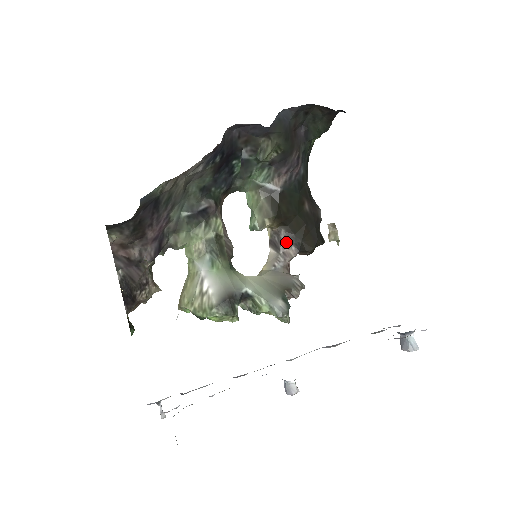
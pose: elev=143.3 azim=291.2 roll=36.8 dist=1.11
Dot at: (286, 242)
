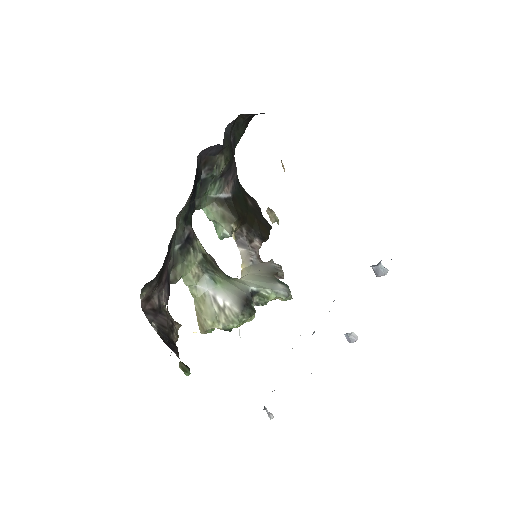
Dot at: (250, 237)
